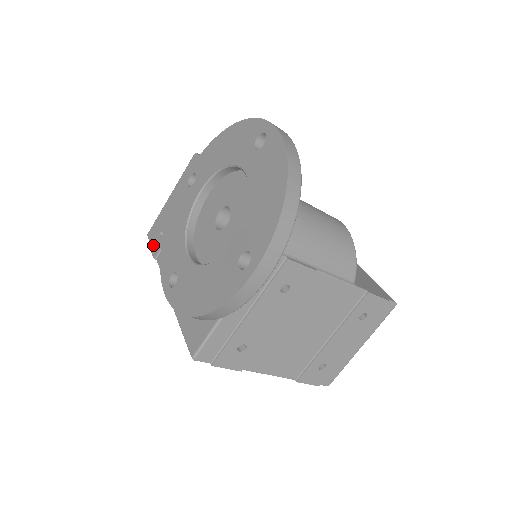
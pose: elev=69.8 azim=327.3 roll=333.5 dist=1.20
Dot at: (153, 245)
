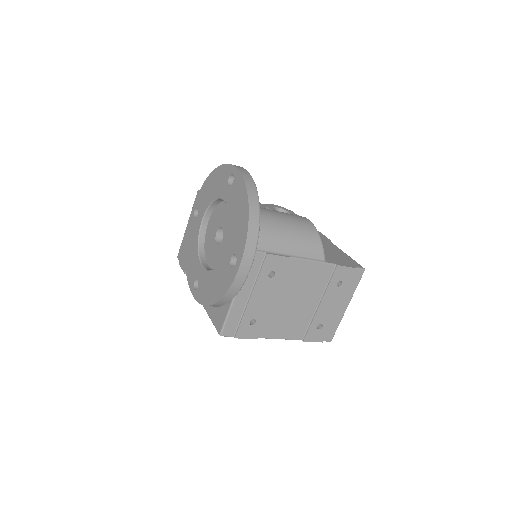
Dot at: (182, 264)
